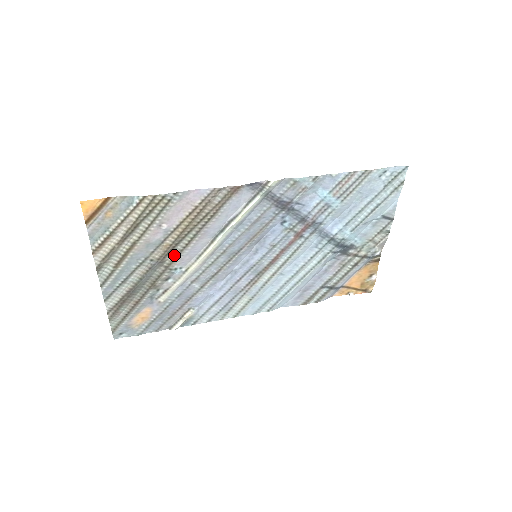
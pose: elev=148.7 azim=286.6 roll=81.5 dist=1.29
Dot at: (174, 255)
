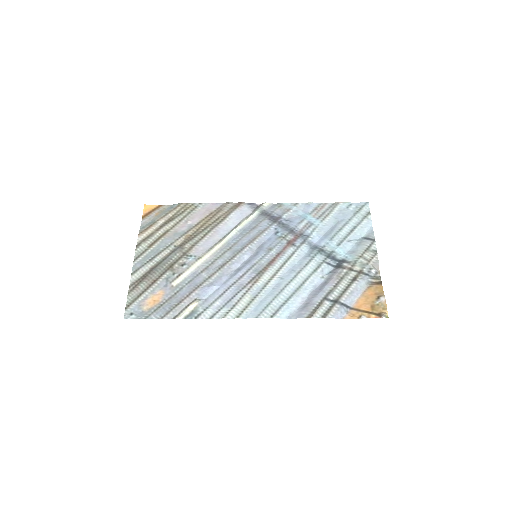
Dot at: (192, 245)
